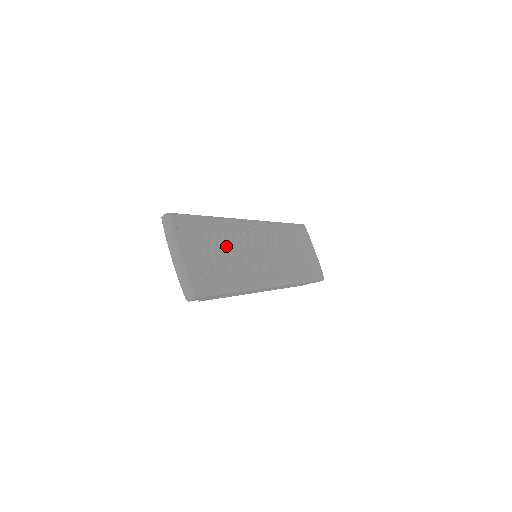
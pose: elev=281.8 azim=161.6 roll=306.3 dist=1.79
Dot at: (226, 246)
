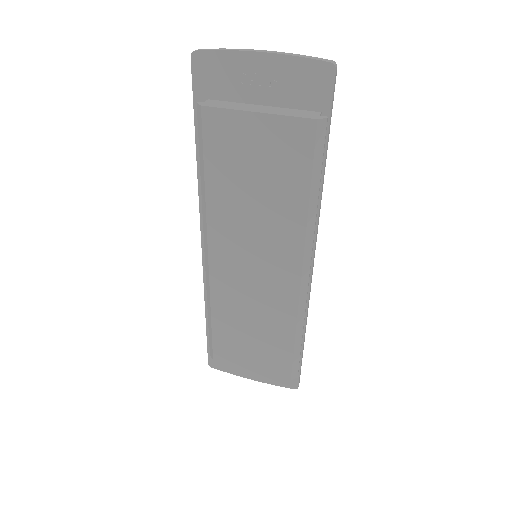
Dot at: occluded
